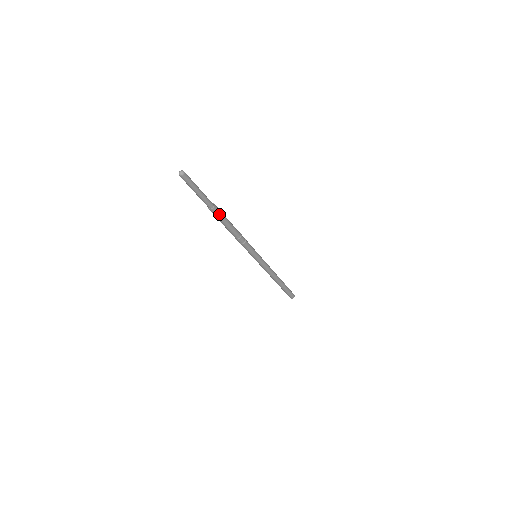
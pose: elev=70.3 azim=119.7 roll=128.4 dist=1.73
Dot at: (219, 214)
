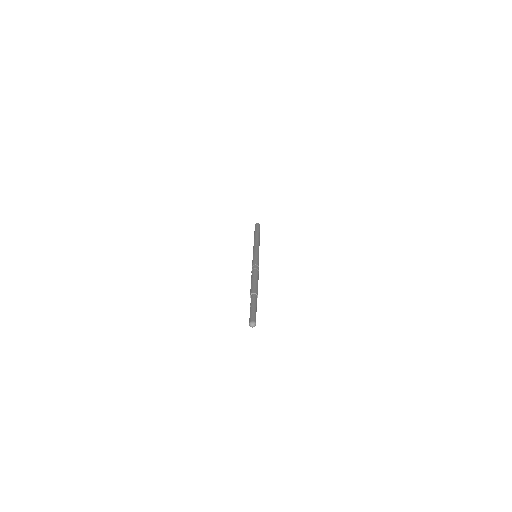
Dot at: occluded
